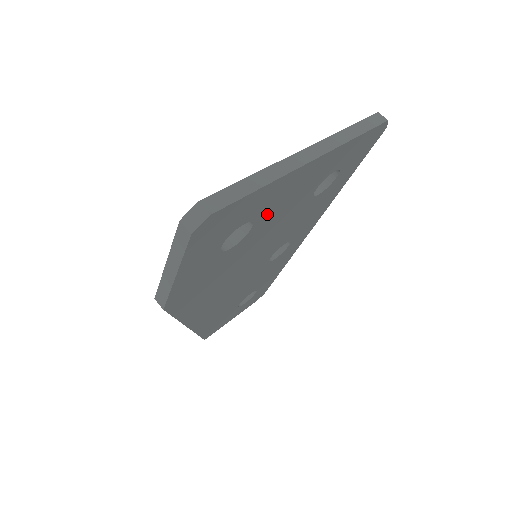
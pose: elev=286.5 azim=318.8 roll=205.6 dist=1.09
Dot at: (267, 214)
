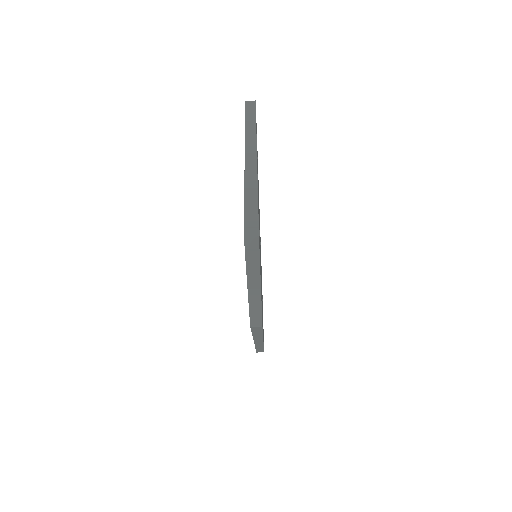
Dot at: occluded
